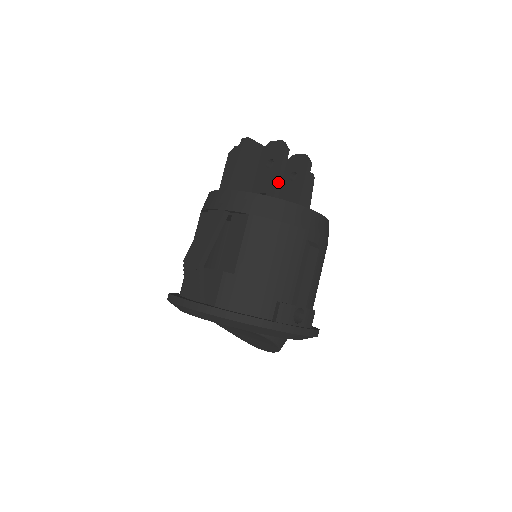
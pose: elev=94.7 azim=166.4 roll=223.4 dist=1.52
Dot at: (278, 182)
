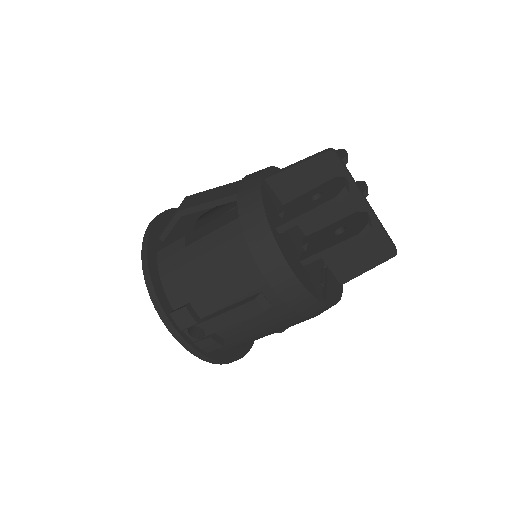
Dot at: (295, 219)
